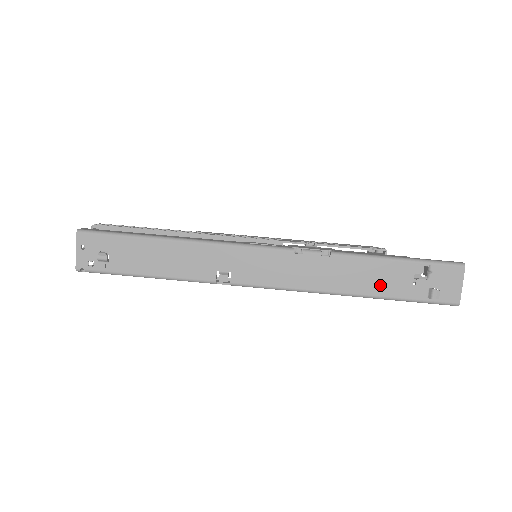
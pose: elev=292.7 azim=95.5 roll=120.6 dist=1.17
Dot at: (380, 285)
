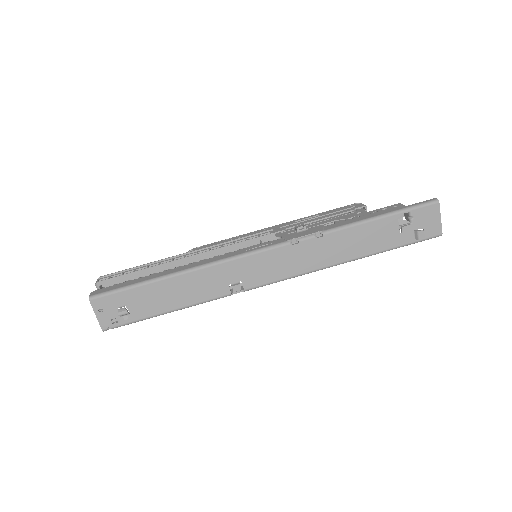
Dot at: (372, 244)
